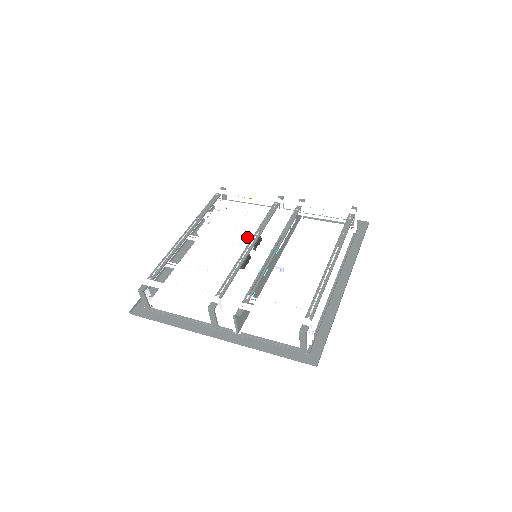
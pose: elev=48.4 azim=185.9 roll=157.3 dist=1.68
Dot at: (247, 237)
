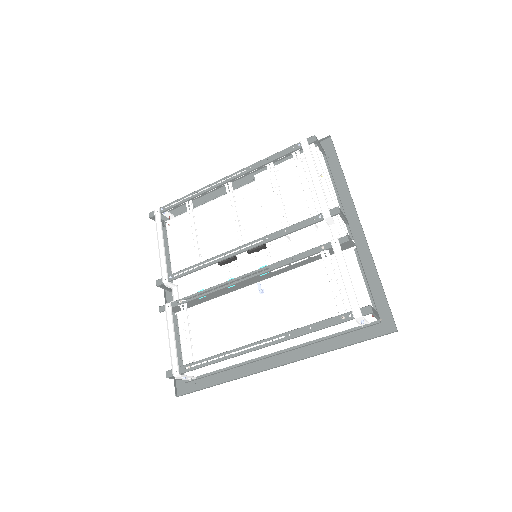
Dot at: (273, 226)
